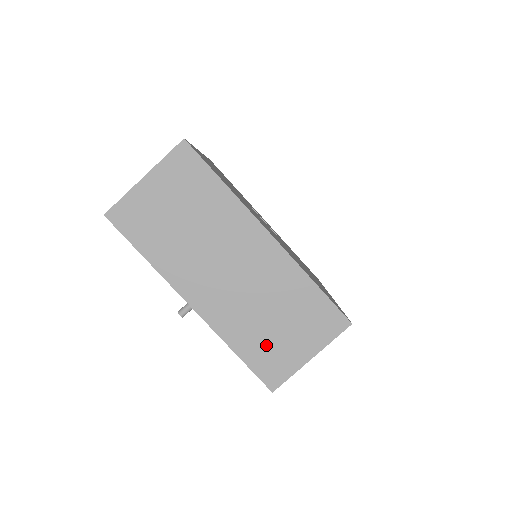
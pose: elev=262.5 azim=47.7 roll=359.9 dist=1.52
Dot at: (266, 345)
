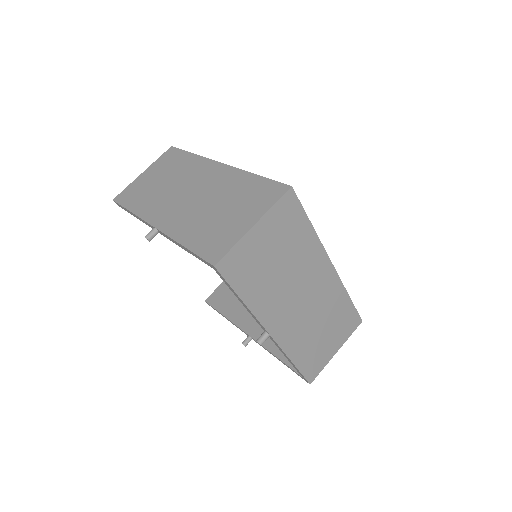
Dot at: (211, 230)
